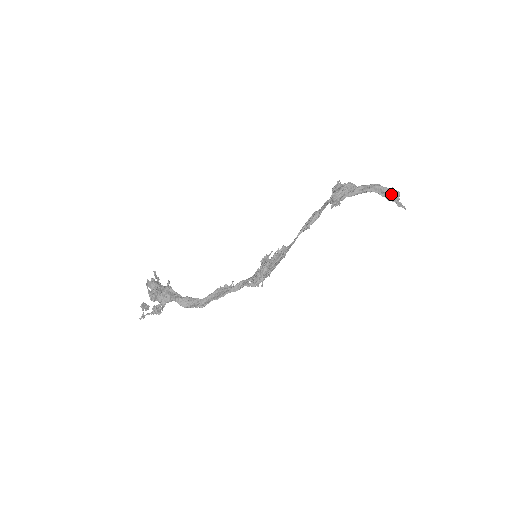
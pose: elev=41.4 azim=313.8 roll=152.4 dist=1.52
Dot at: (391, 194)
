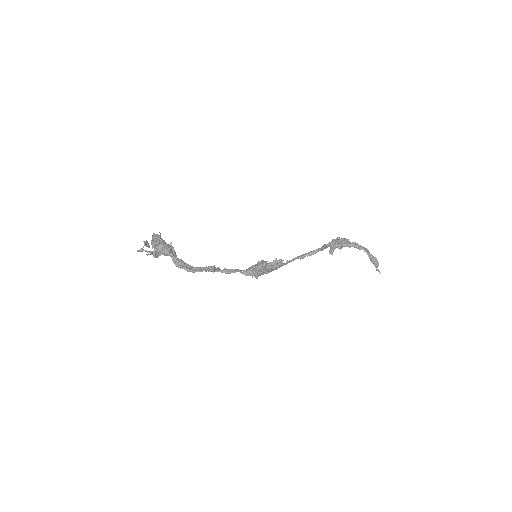
Dot at: (374, 261)
